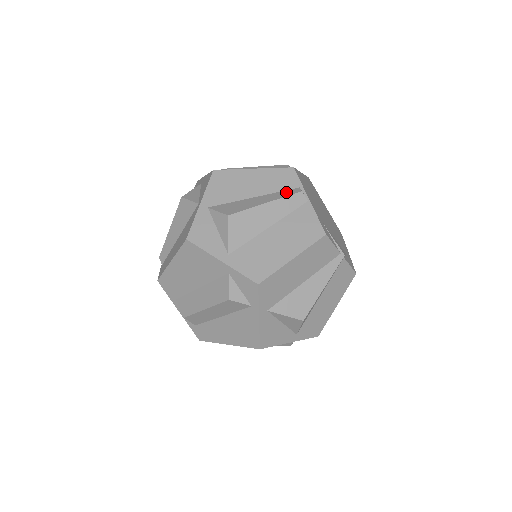
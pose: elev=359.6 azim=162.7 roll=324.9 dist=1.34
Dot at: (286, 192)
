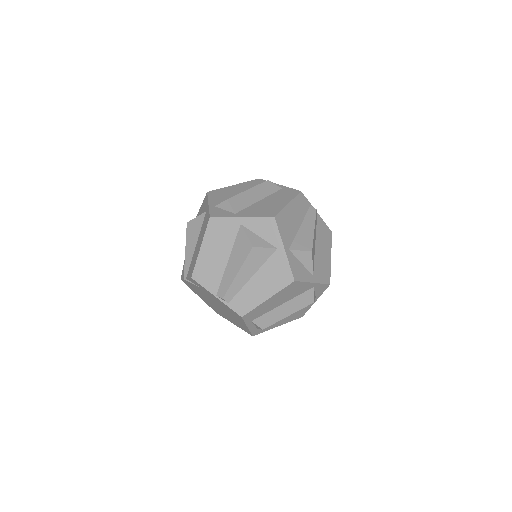
Dot at: (310, 214)
